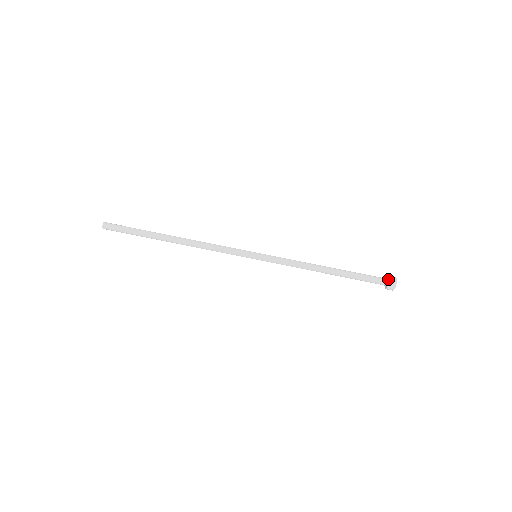
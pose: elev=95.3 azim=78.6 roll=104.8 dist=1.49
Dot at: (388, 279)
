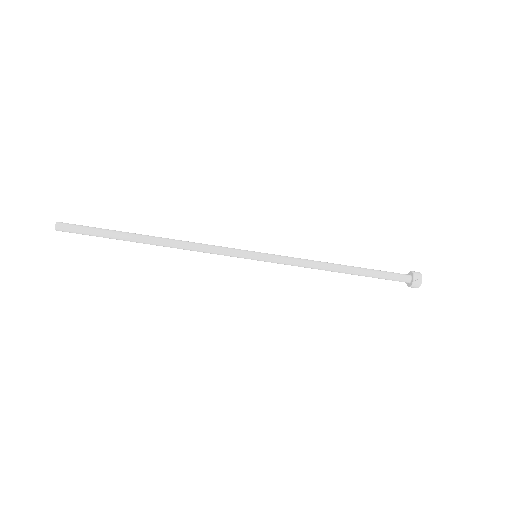
Dot at: (410, 284)
